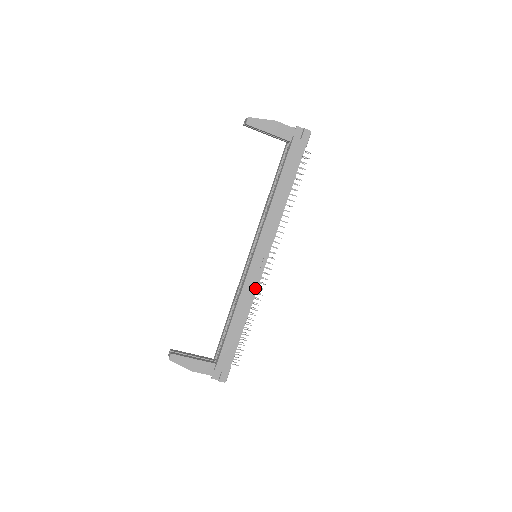
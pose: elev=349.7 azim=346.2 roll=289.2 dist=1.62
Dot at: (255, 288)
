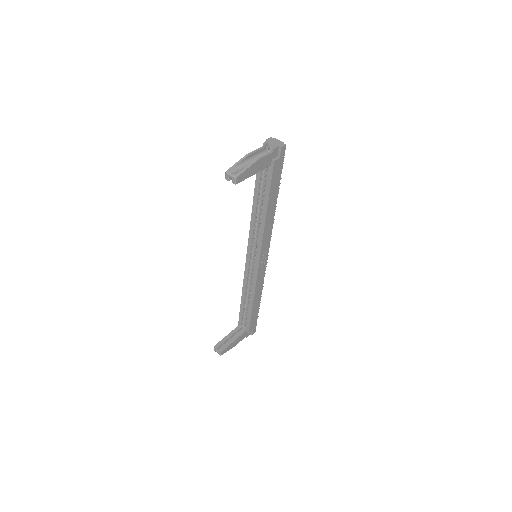
Dot at: (263, 277)
